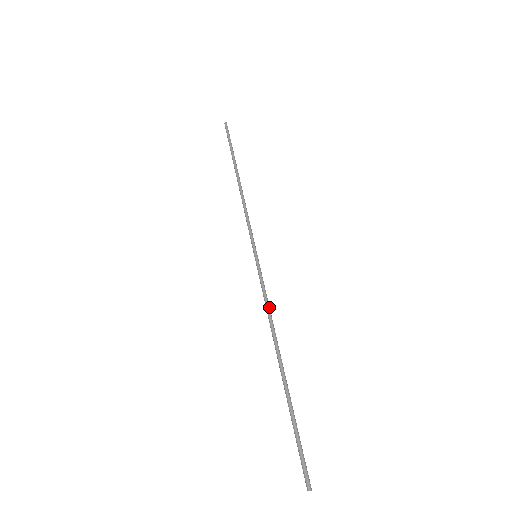
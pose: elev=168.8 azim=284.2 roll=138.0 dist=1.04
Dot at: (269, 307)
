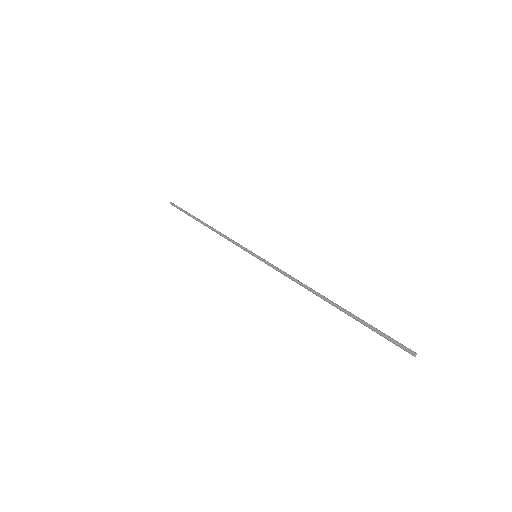
Dot at: (291, 276)
